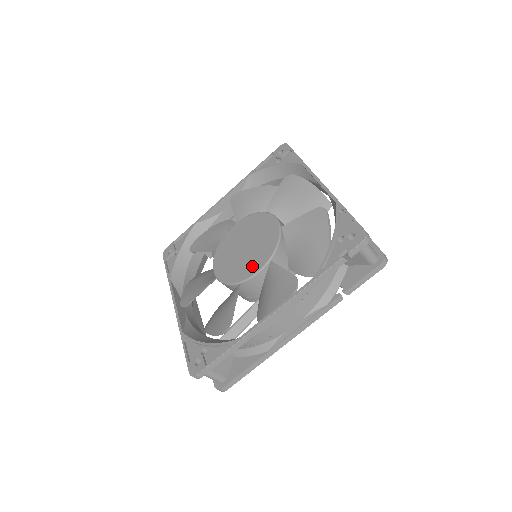
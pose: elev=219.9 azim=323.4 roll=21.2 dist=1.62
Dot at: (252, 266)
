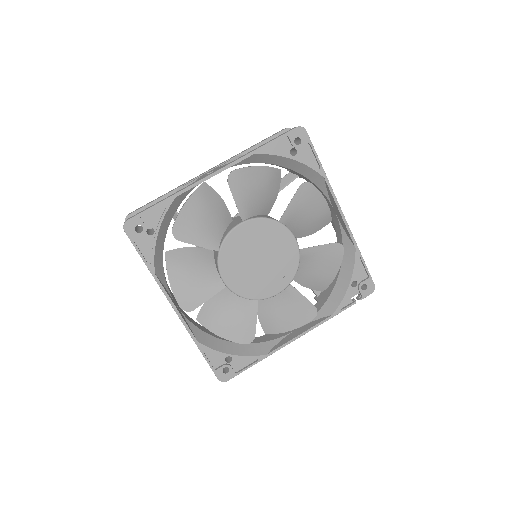
Dot at: (272, 286)
